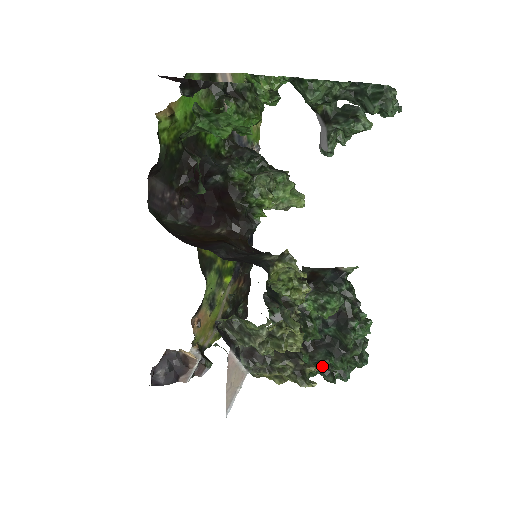
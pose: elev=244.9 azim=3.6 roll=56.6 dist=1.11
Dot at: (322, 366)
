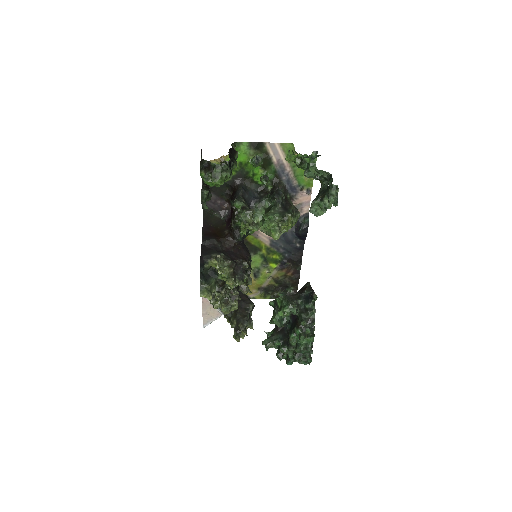
Dot at: (279, 345)
